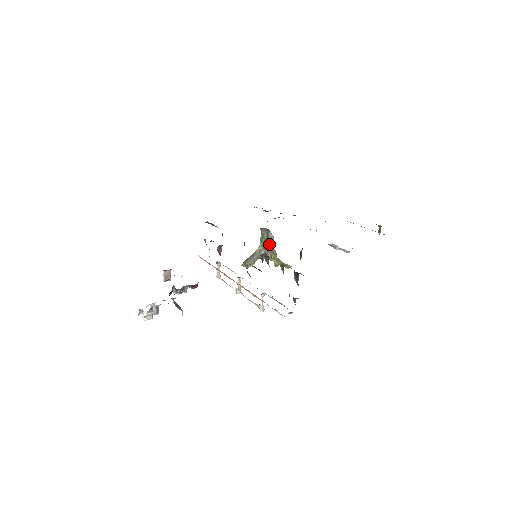
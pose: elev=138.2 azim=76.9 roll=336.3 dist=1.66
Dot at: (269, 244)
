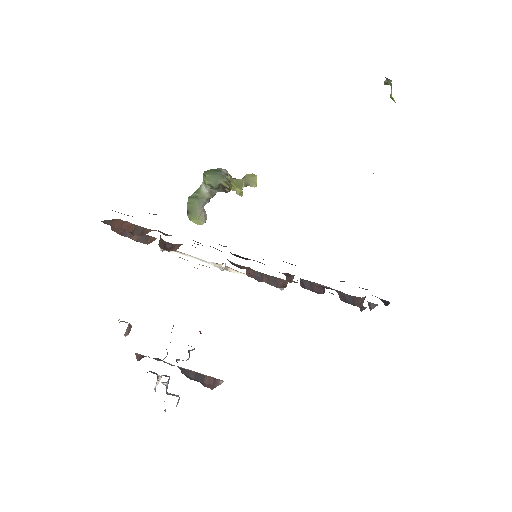
Dot at: occluded
